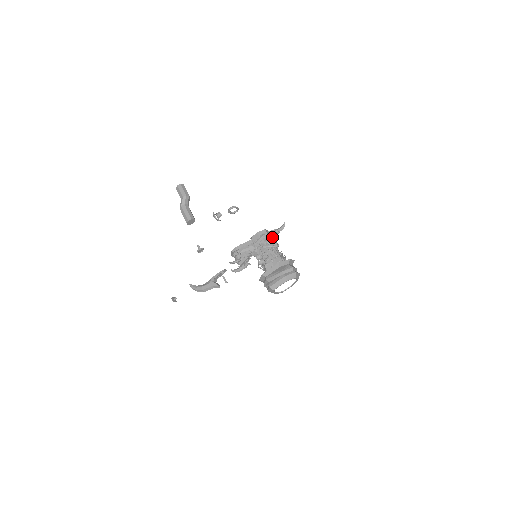
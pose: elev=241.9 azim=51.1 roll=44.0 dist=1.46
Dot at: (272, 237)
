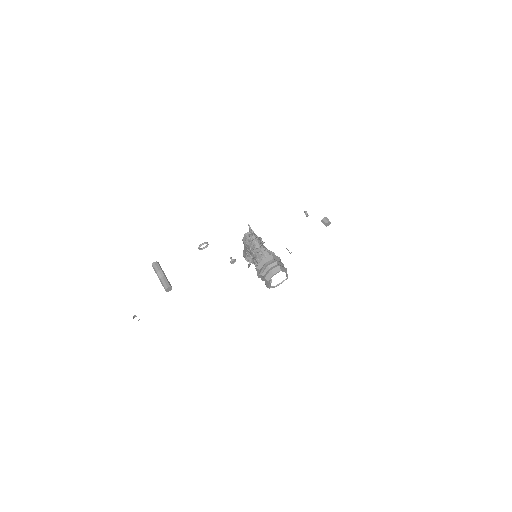
Dot at: (251, 240)
